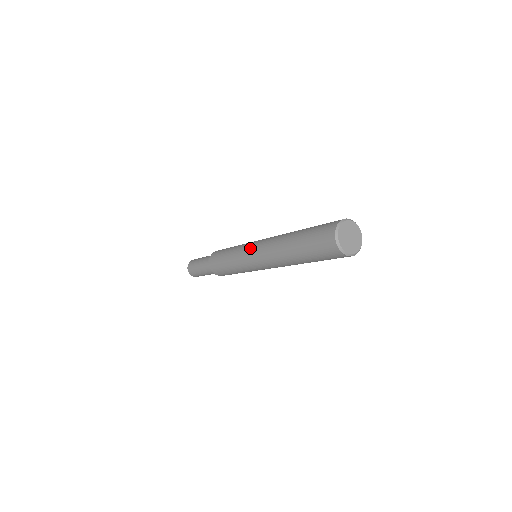
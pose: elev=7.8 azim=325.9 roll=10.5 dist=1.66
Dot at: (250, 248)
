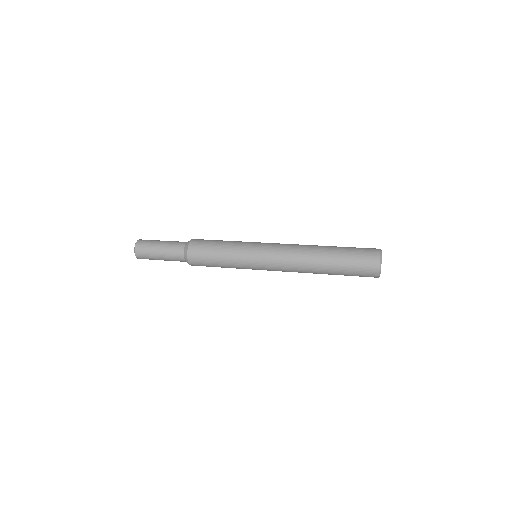
Dot at: (263, 266)
